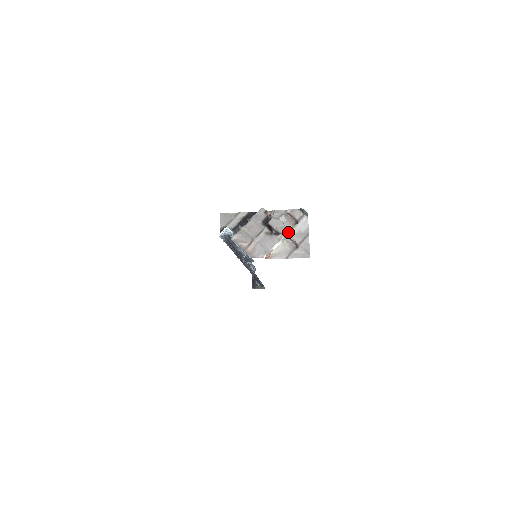
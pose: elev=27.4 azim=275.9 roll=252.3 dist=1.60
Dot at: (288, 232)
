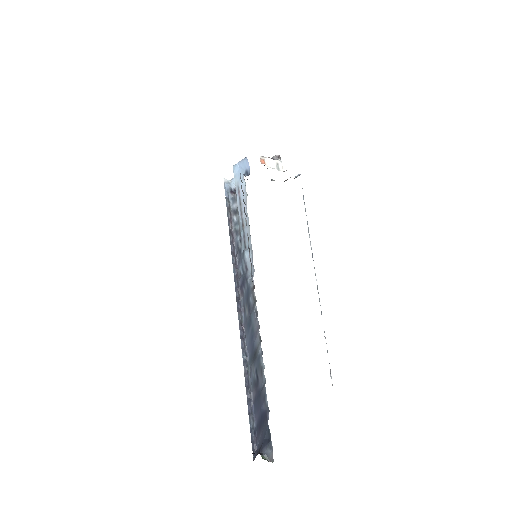
Dot at: (282, 164)
